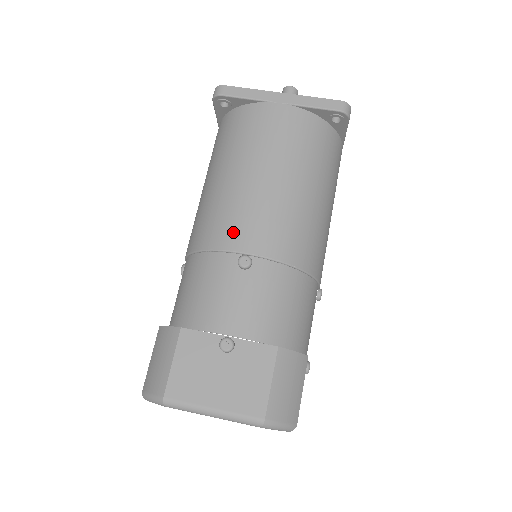
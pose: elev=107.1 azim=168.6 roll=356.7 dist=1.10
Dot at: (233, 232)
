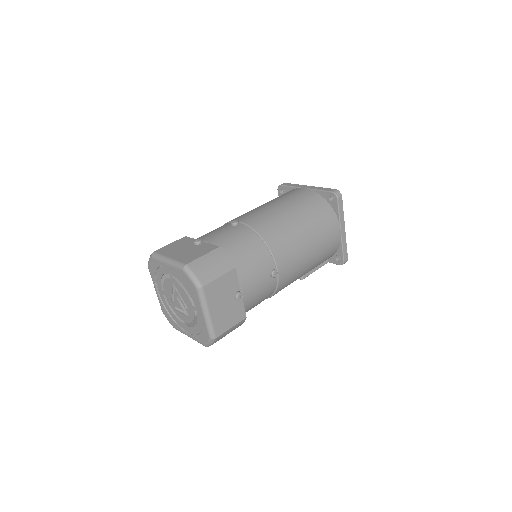
Dot at: (240, 216)
